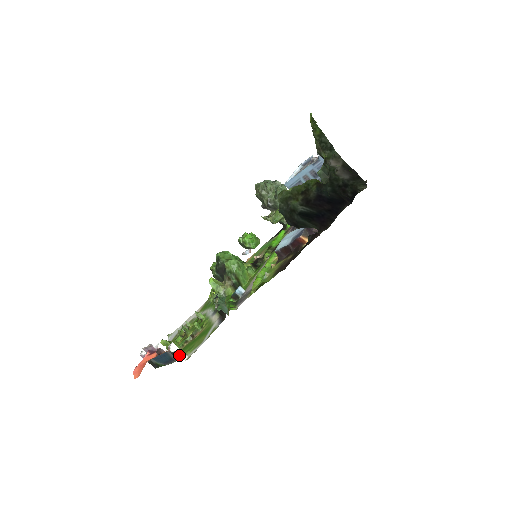
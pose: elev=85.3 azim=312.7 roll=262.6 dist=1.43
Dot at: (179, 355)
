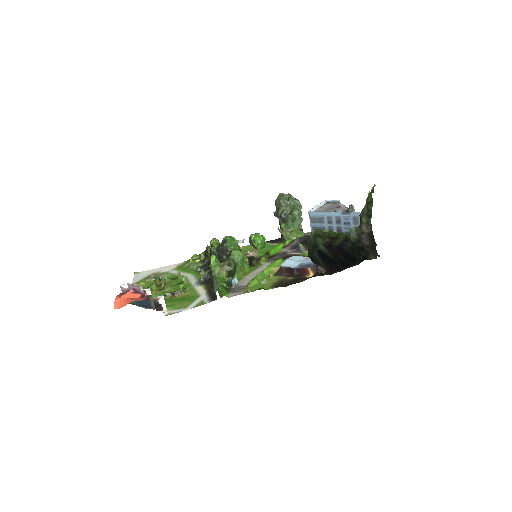
Dot at: (163, 308)
